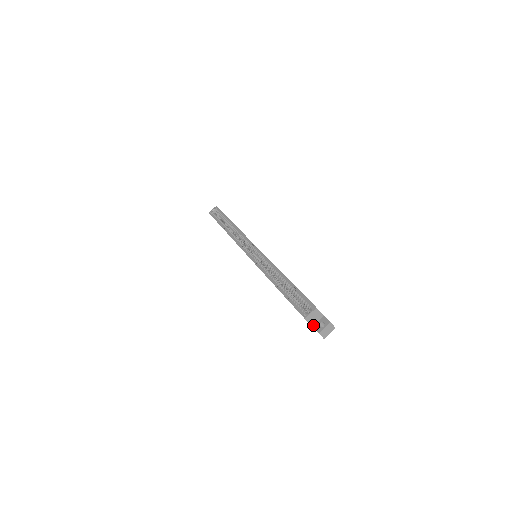
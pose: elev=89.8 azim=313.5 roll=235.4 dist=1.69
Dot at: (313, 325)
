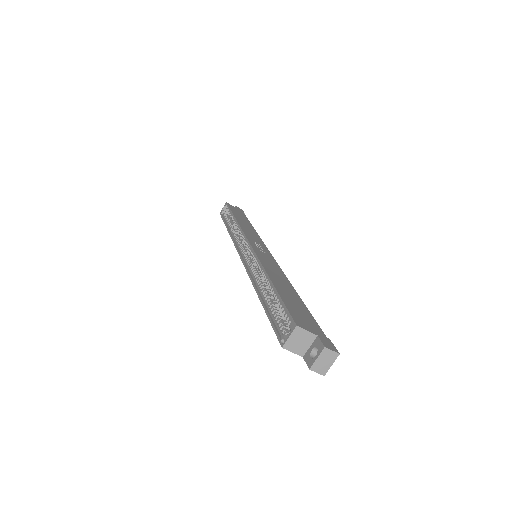
Dot at: (303, 354)
